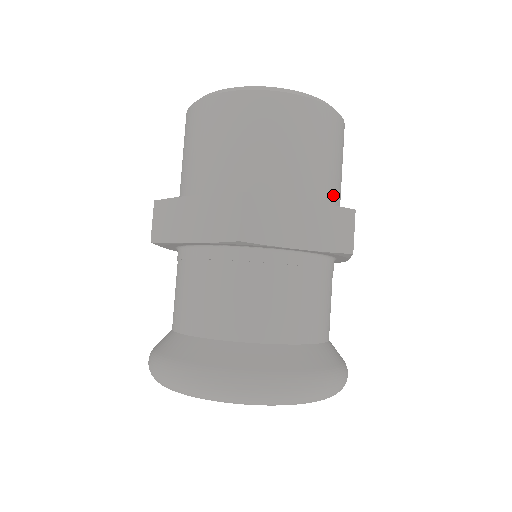
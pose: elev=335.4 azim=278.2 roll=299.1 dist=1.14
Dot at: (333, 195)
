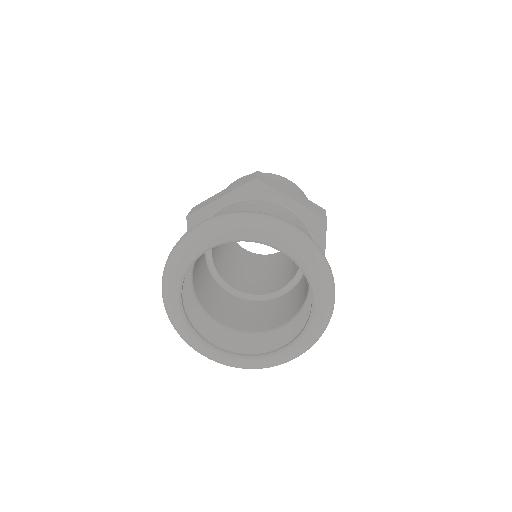
Dot at: occluded
